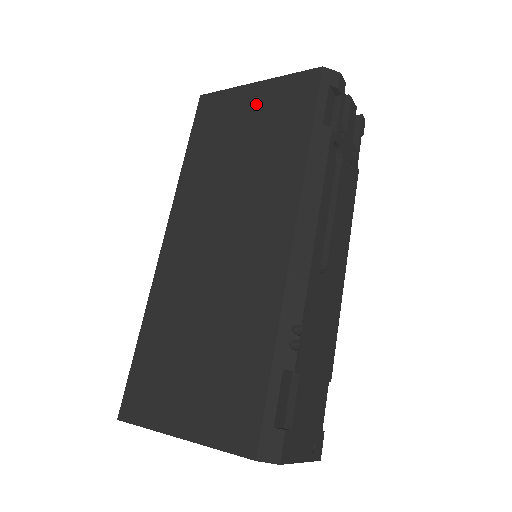
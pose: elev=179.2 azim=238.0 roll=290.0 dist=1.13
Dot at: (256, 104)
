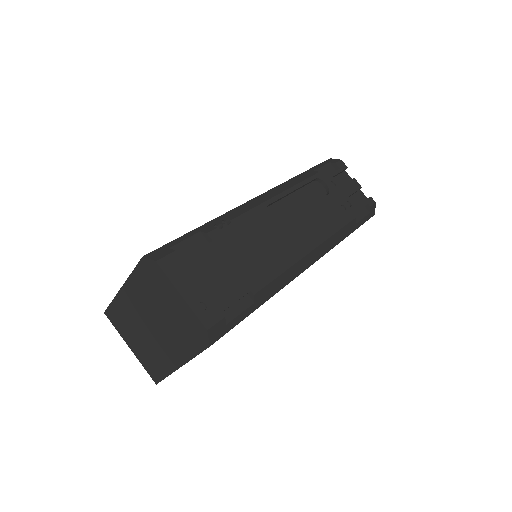
Dot at: occluded
